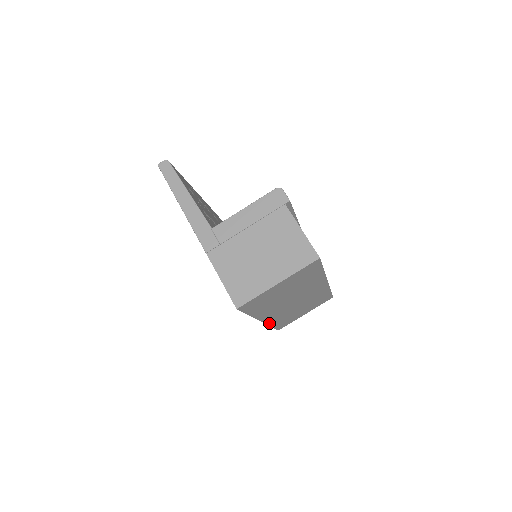
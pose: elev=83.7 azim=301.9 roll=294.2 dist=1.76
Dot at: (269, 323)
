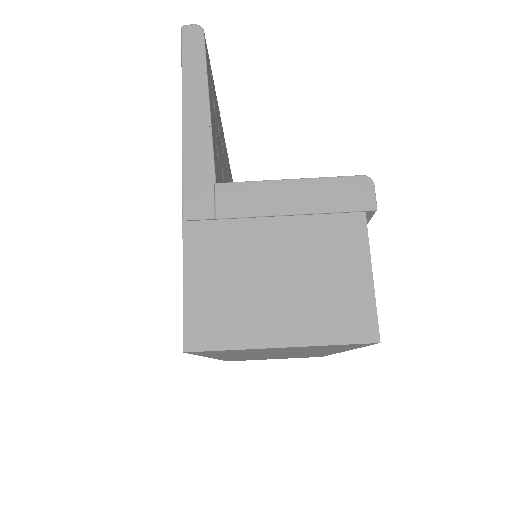
Dot at: occluded
